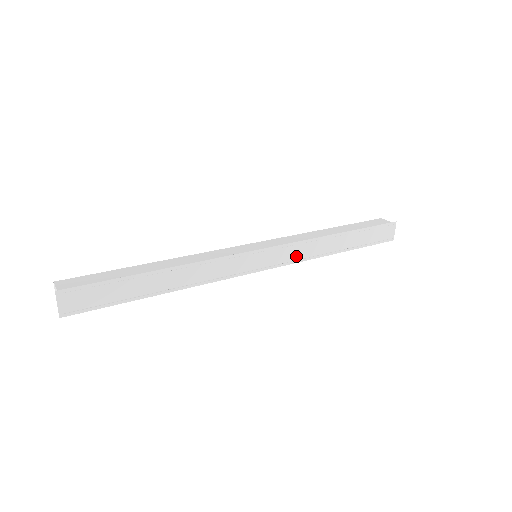
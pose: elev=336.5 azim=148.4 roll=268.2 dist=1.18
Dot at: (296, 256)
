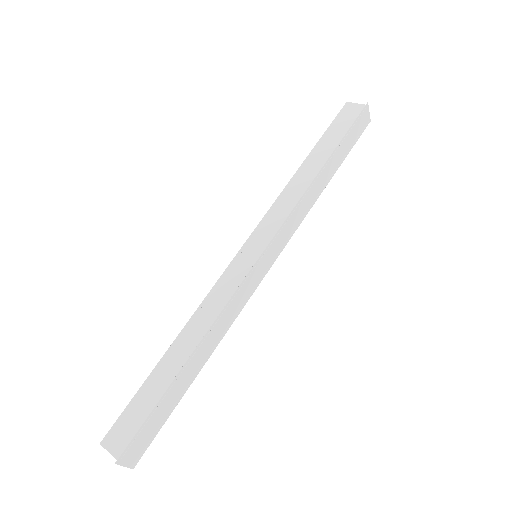
Dot at: (293, 226)
